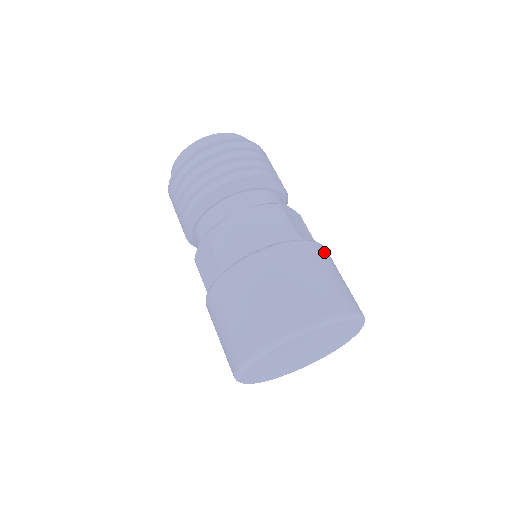
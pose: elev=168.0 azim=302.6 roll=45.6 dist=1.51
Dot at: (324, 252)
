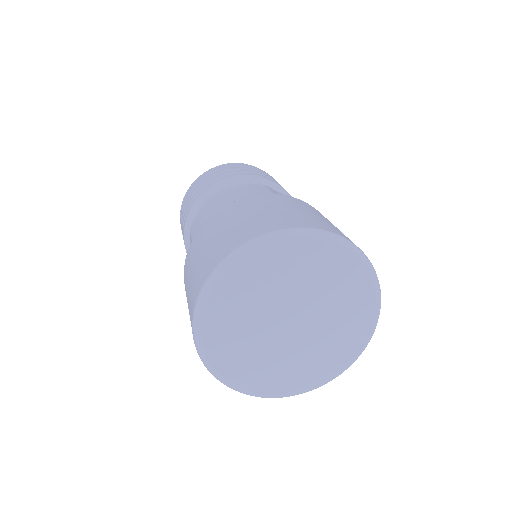
Dot at: (309, 206)
